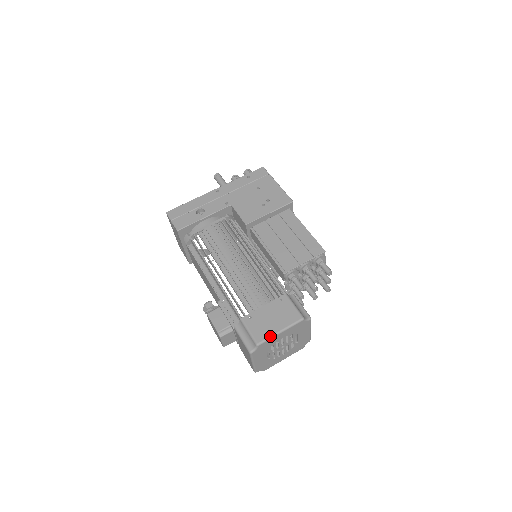
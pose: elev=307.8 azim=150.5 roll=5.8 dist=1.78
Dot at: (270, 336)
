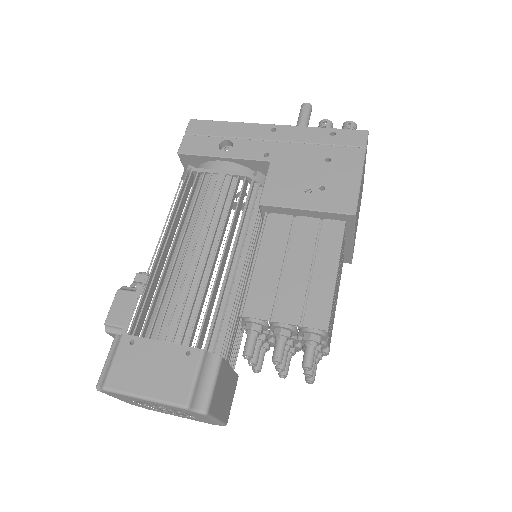
Dot at: (125, 391)
